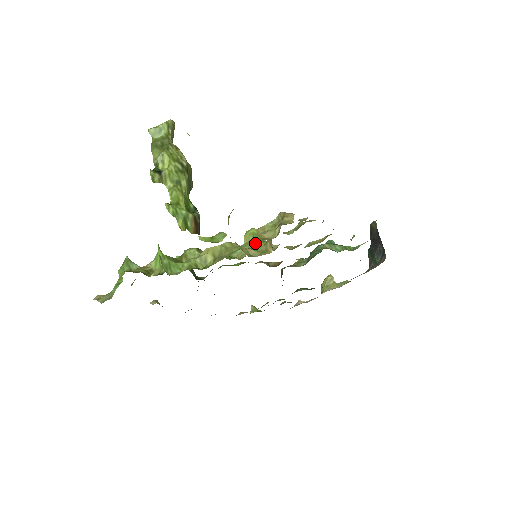
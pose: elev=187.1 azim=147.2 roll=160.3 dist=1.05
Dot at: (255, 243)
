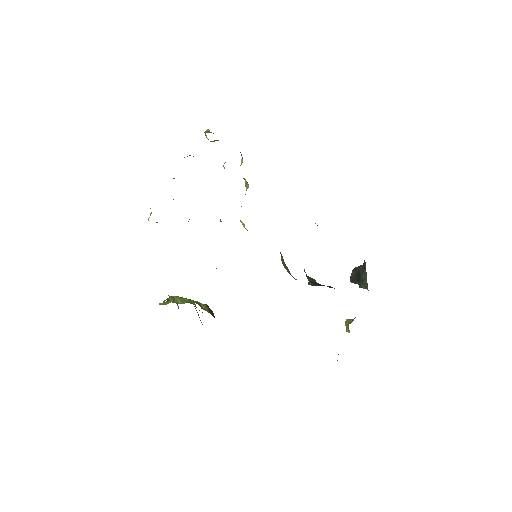
Dot at: occluded
